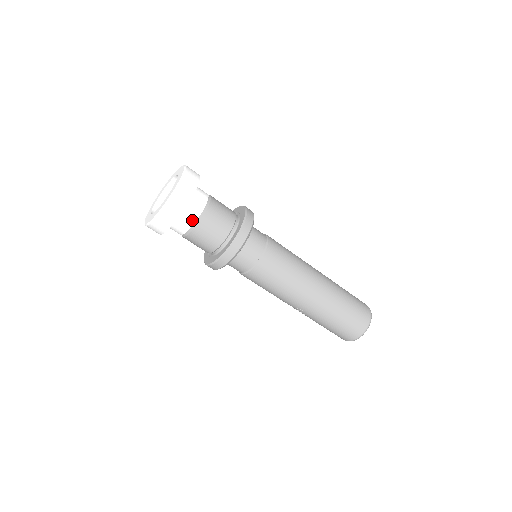
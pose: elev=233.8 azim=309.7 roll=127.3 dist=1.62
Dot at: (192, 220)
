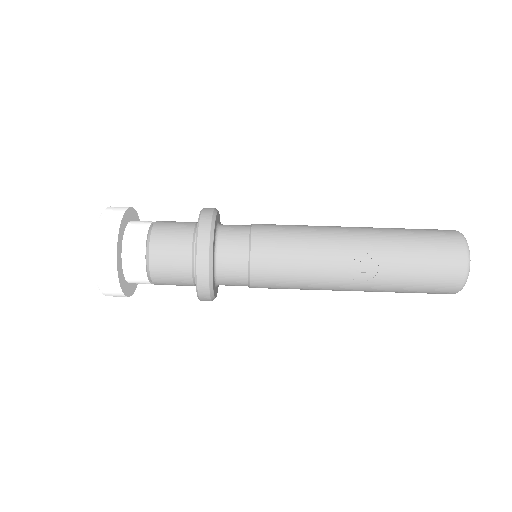
Dot at: (144, 227)
